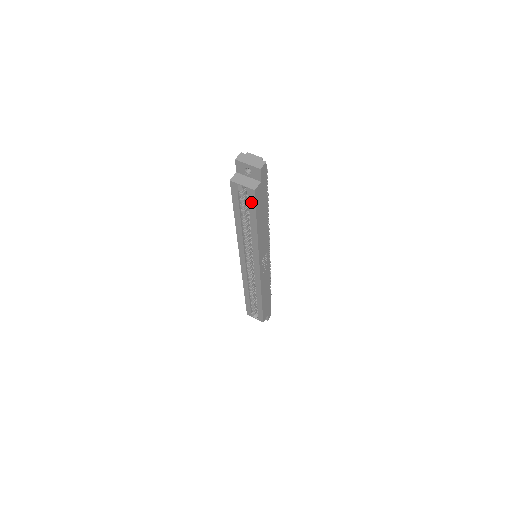
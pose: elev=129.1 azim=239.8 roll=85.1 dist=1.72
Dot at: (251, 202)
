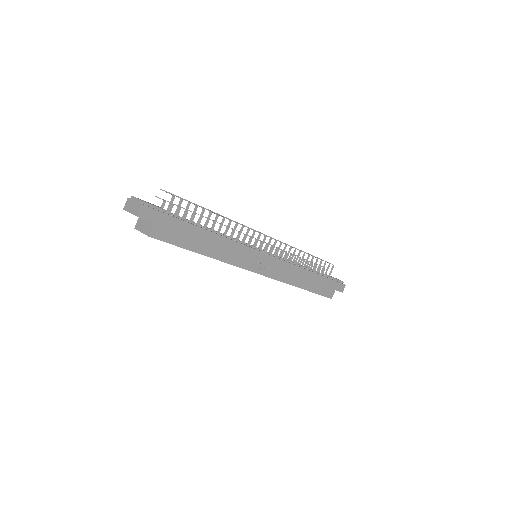
Dot at: (164, 241)
